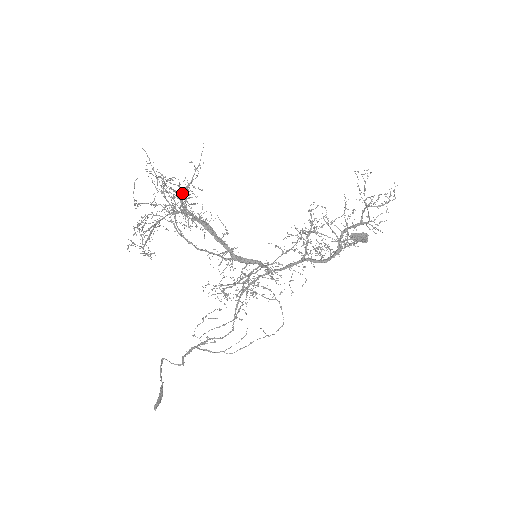
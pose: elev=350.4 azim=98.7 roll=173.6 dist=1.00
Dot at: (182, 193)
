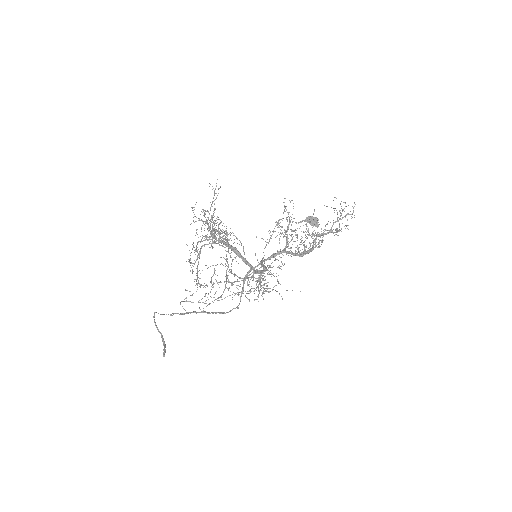
Dot at: (225, 233)
